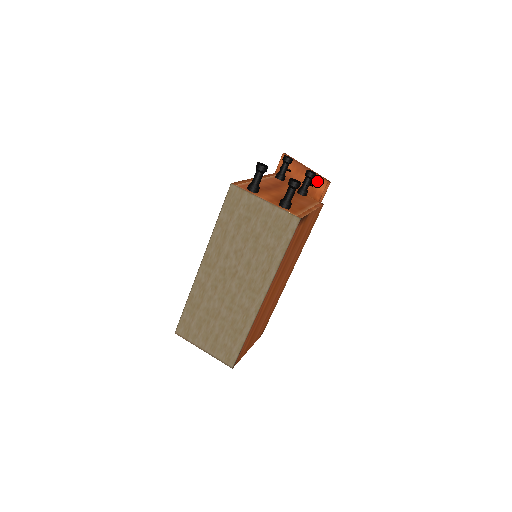
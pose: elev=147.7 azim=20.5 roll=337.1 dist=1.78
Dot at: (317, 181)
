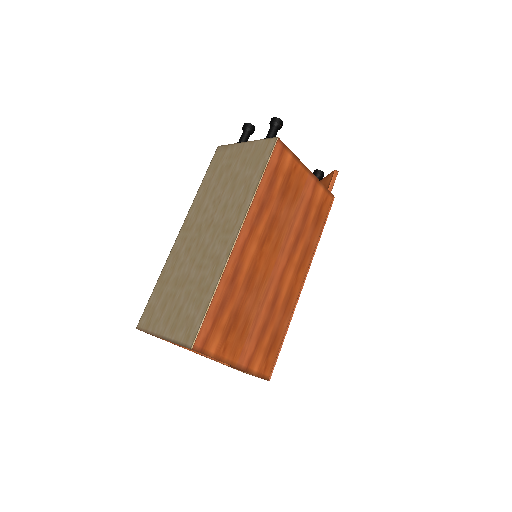
Dot at: (326, 180)
